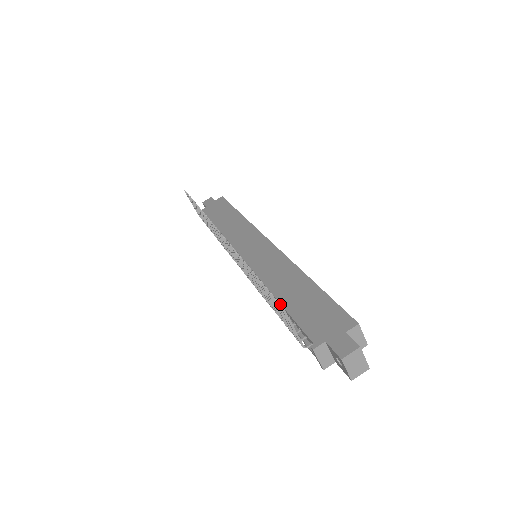
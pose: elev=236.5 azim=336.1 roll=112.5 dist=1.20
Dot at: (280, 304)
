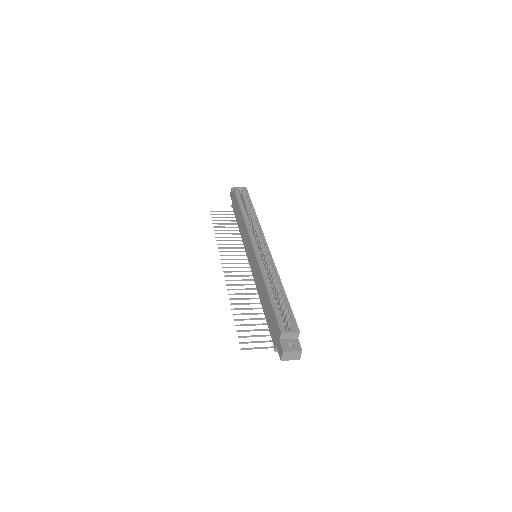
Dot at: (264, 312)
